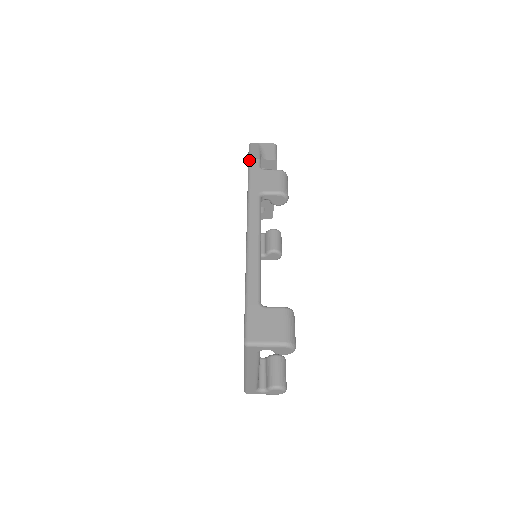
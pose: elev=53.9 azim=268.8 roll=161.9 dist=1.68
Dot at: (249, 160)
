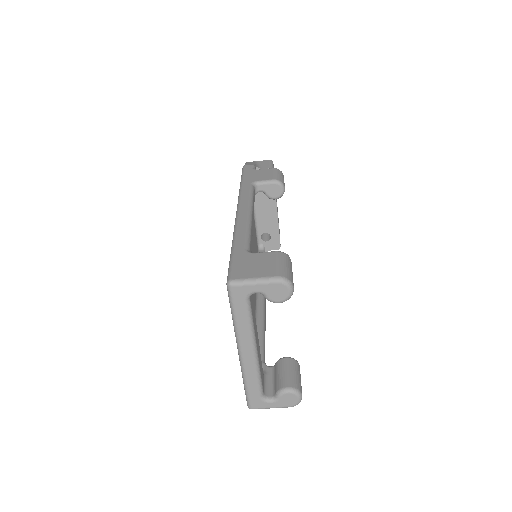
Dot at: (243, 166)
